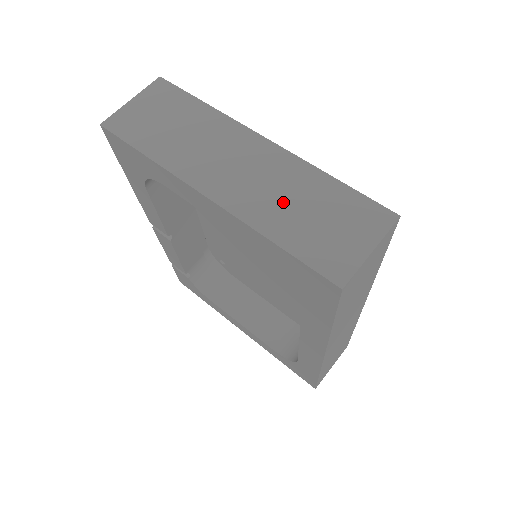
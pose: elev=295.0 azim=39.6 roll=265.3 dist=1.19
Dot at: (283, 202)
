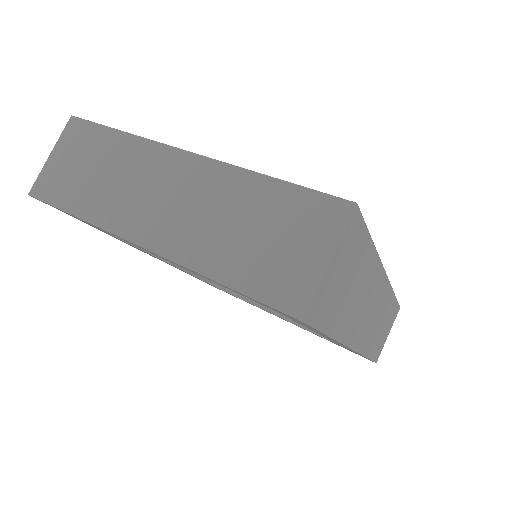
Dot at: (219, 227)
